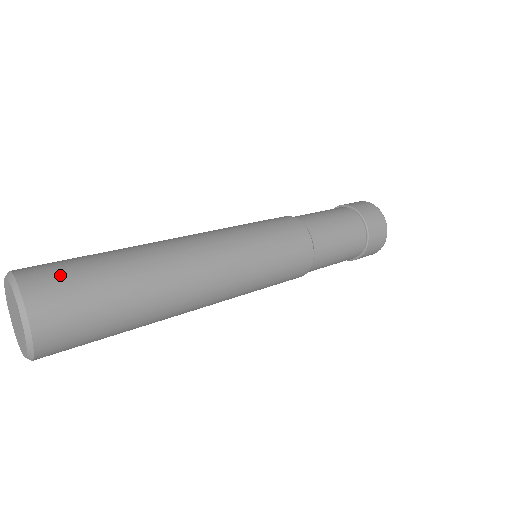
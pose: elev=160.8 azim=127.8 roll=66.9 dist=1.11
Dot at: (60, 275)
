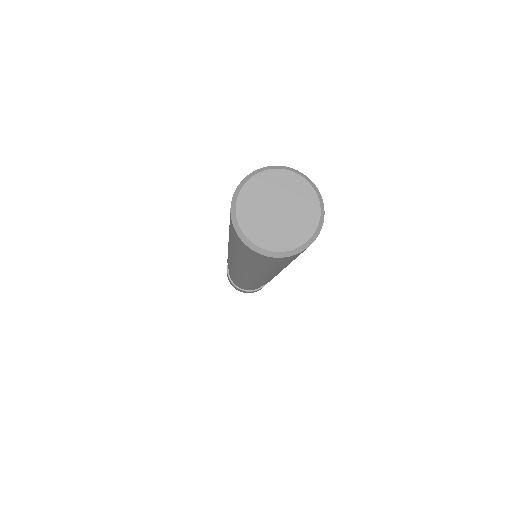
Dot at: occluded
